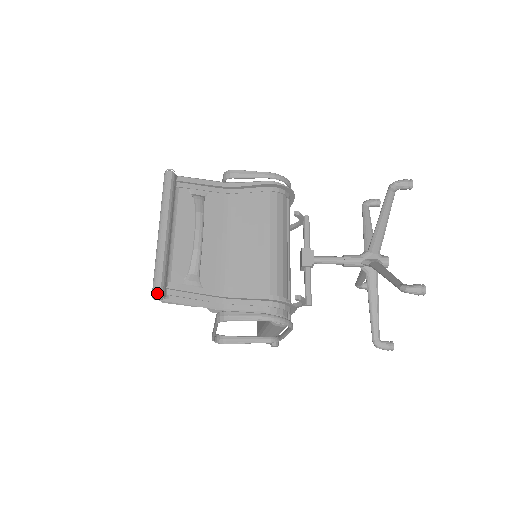
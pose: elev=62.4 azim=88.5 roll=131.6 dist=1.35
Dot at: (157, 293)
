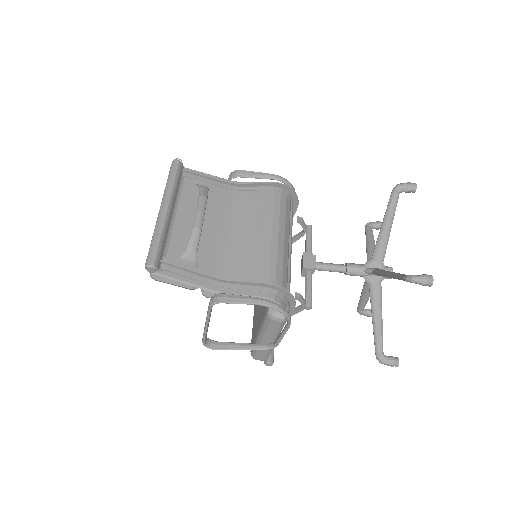
Dot at: (151, 263)
